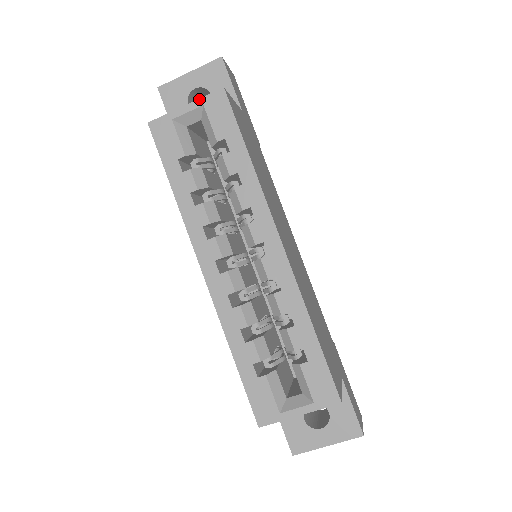
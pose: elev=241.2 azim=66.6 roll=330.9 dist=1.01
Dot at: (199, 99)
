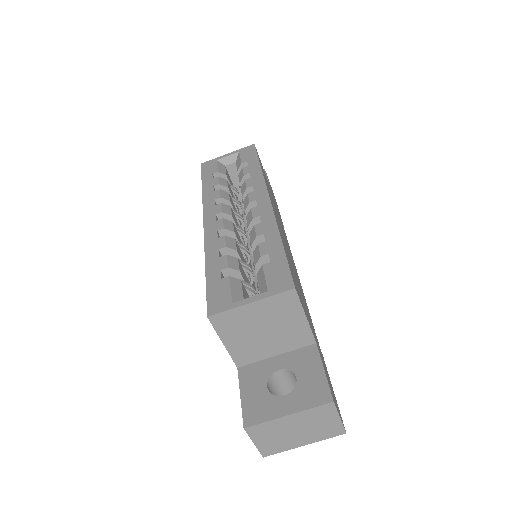
Dot at: (237, 150)
